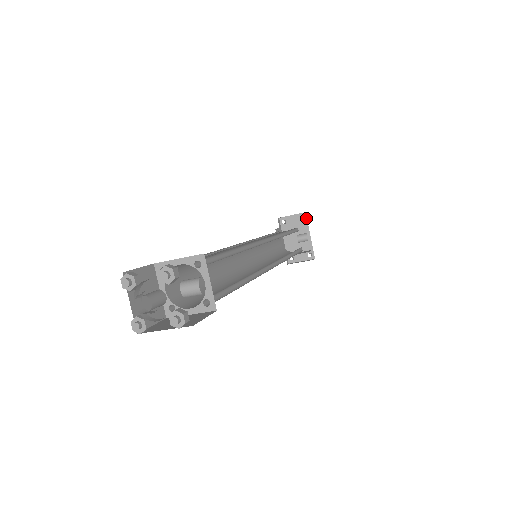
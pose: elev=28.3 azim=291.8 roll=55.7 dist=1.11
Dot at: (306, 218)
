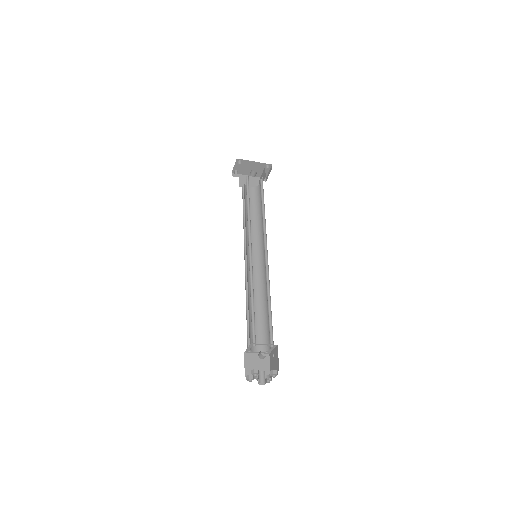
Dot at: (241, 160)
